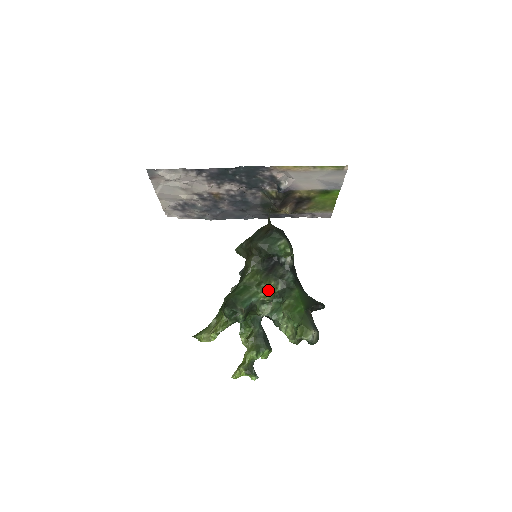
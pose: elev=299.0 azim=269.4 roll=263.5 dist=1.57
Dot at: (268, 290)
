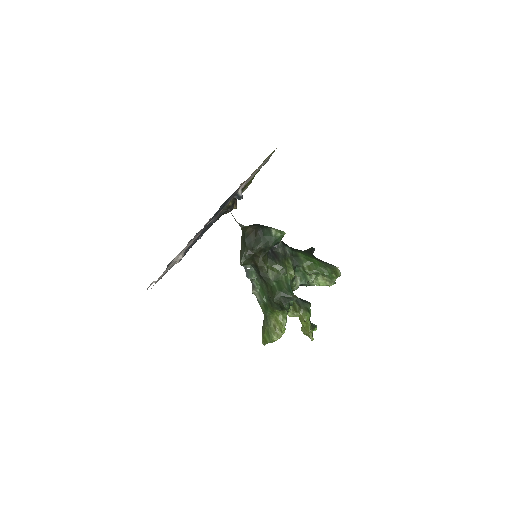
Dot at: (289, 270)
